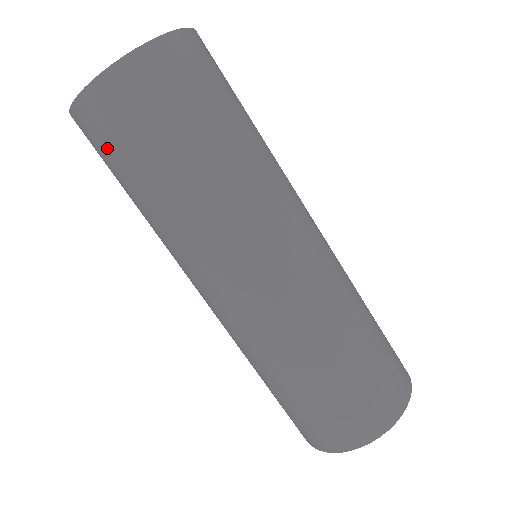
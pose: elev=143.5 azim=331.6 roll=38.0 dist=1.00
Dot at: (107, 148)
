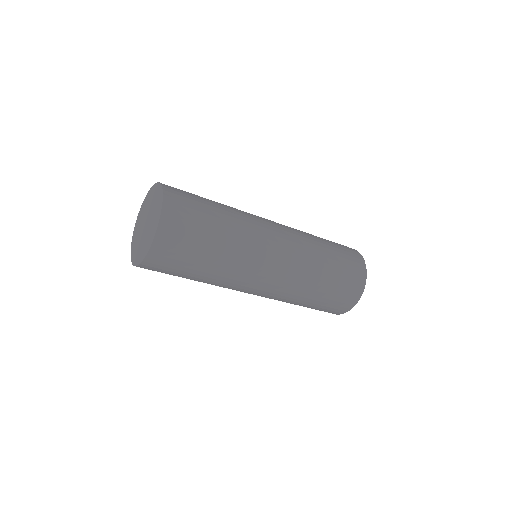
Dot at: (186, 235)
